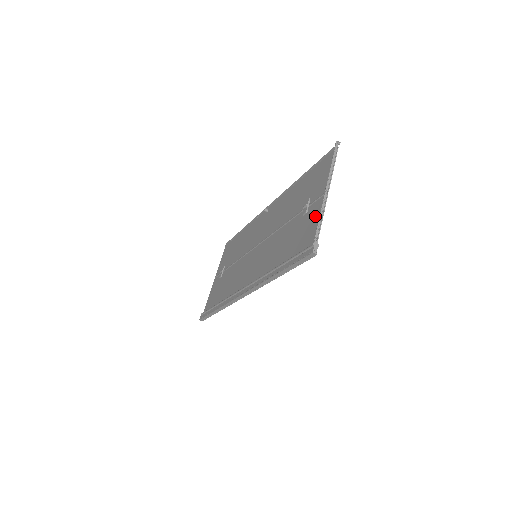
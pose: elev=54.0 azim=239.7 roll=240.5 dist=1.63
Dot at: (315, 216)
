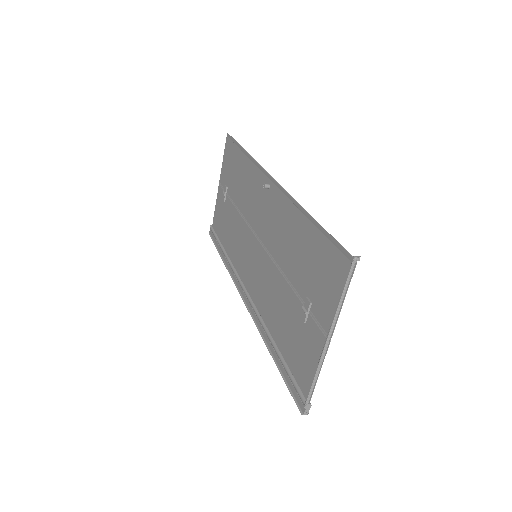
Dot at: (312, 354)
